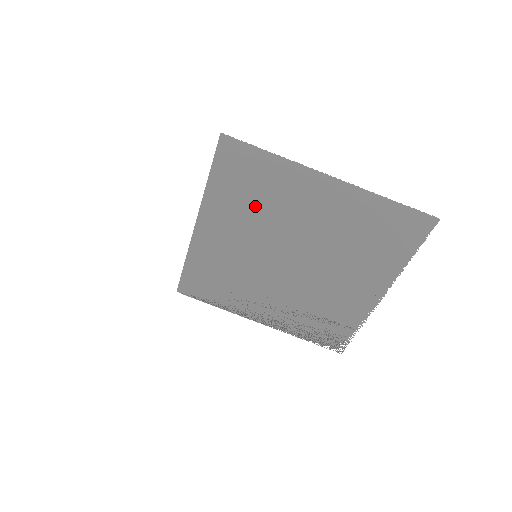
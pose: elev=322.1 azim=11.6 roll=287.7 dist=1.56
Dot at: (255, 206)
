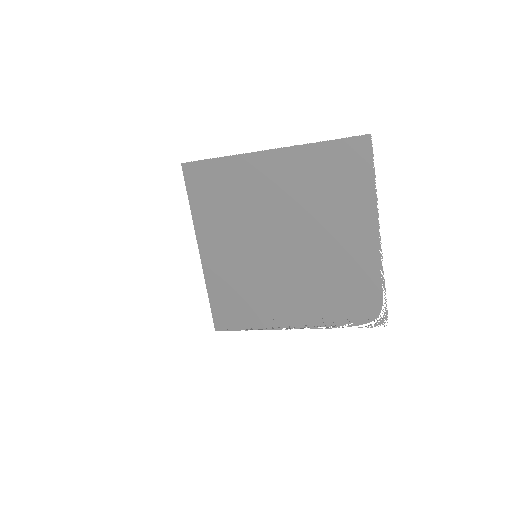
Dot at: (232, 209)
